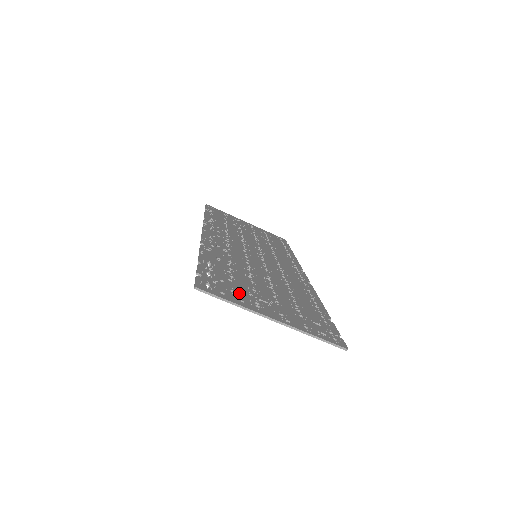
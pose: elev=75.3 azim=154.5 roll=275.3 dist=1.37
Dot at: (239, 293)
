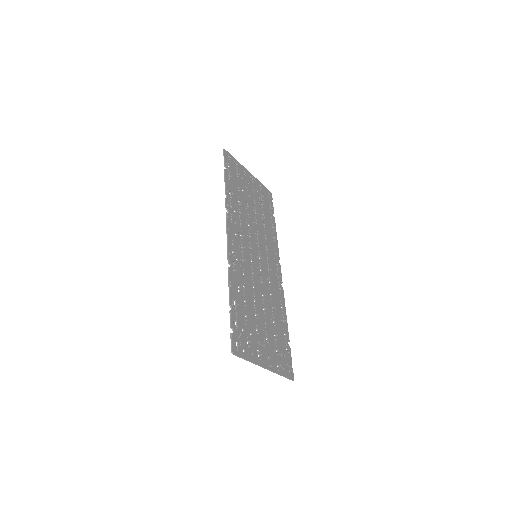
Dot at: (251, 342)
